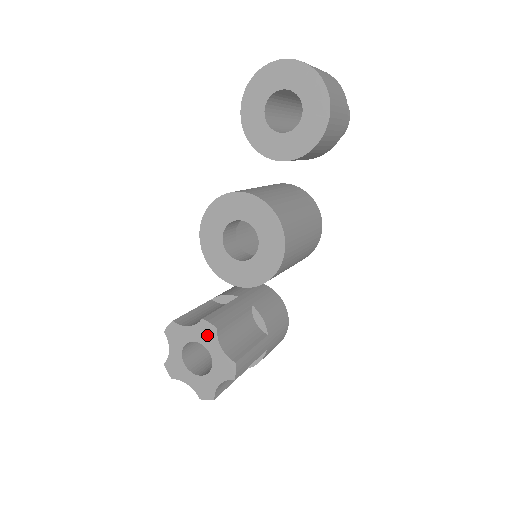
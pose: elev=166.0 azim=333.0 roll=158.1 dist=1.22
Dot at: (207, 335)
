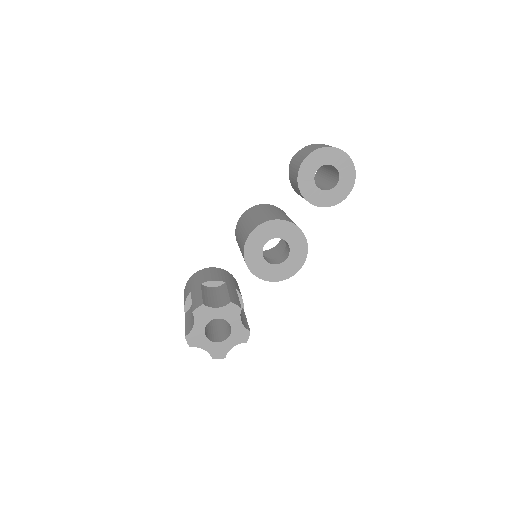
Dot at: (232, 313)
